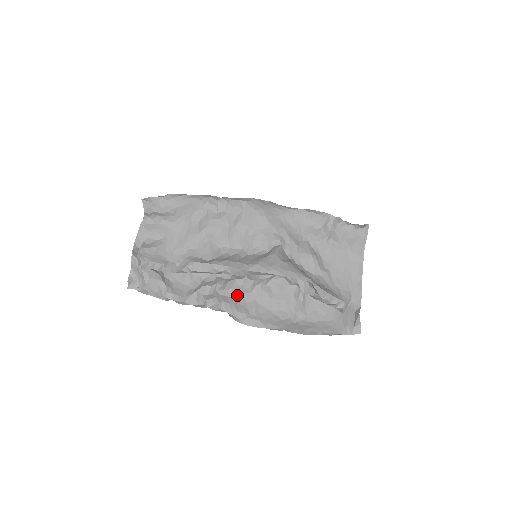
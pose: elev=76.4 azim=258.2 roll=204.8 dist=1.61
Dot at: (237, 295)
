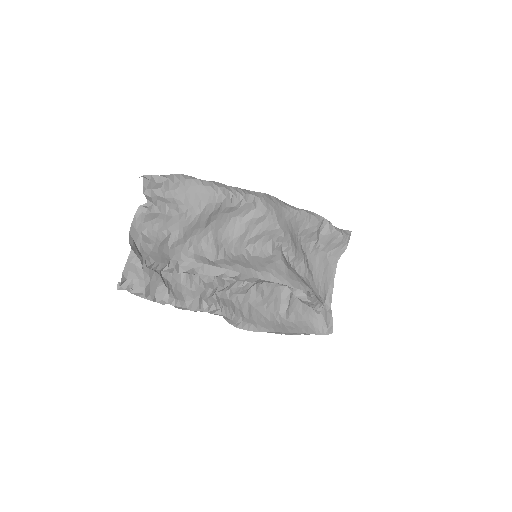
Dot at: (233, 296)
